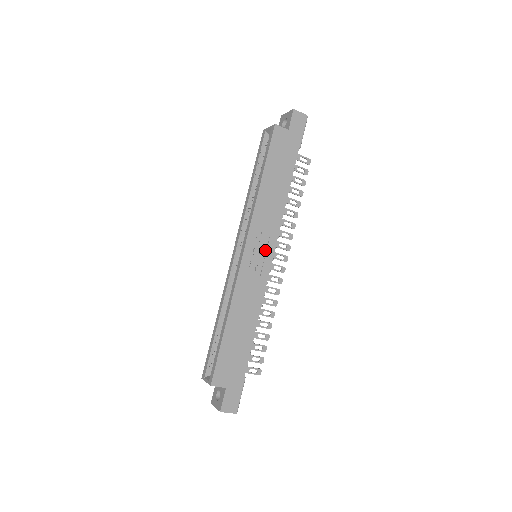
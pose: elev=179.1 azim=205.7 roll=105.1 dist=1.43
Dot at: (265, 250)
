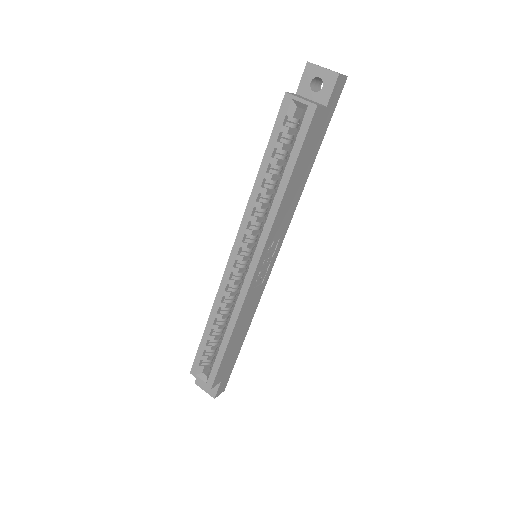
Dot at: (272, 255)
